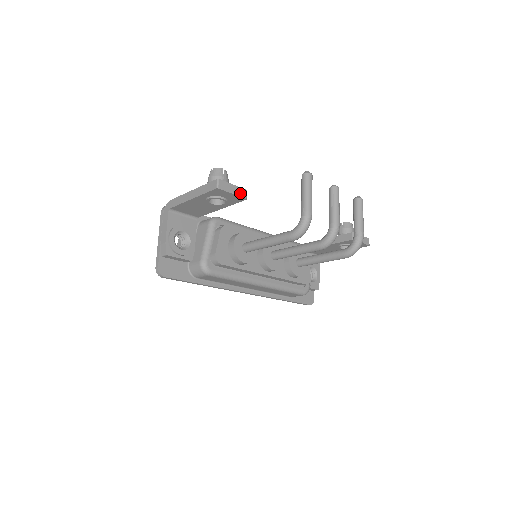
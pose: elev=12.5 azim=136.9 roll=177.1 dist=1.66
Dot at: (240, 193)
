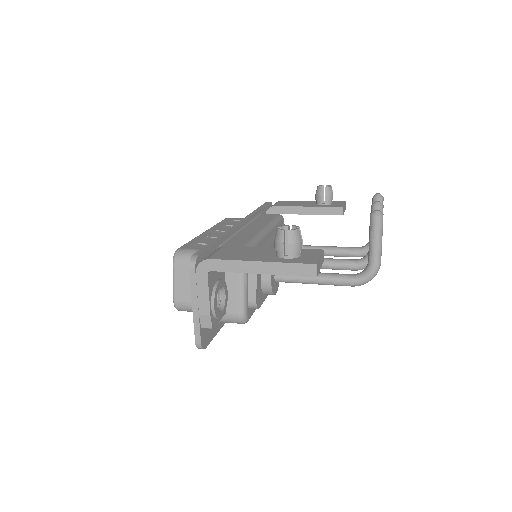
Dot at: (322, 260)
